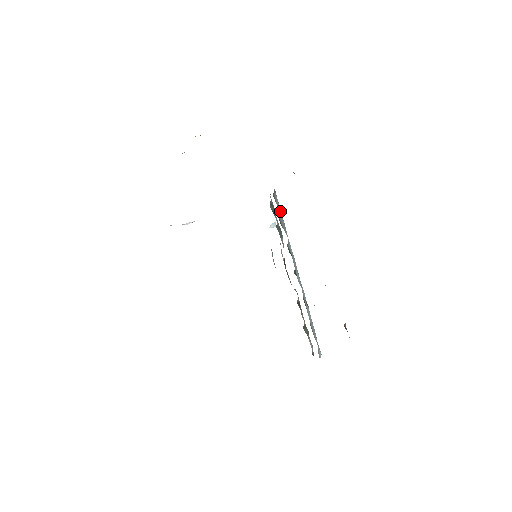
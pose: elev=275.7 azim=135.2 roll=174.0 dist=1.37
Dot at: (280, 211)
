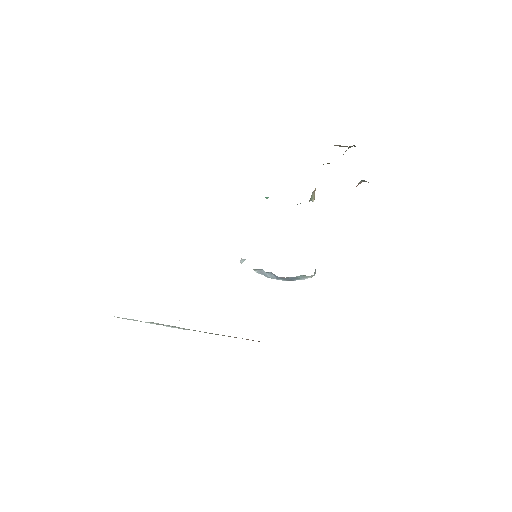
Dot at: occluded
